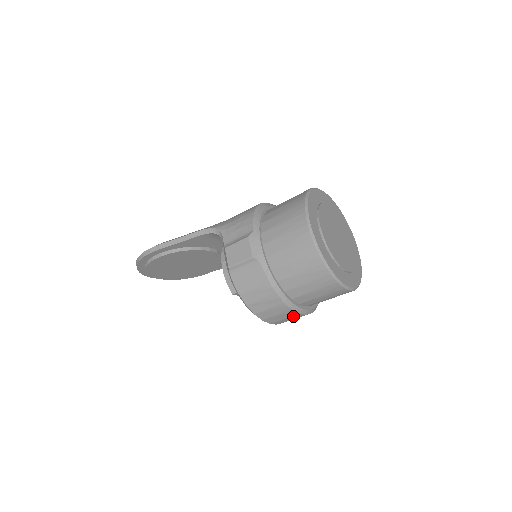
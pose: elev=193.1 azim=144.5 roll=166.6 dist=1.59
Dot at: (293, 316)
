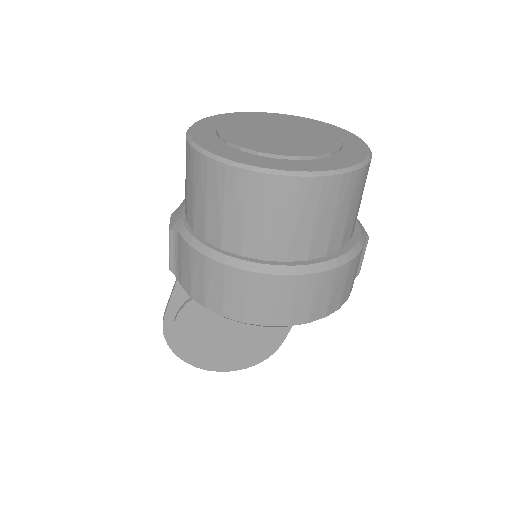
Dot at: (274, 288)
